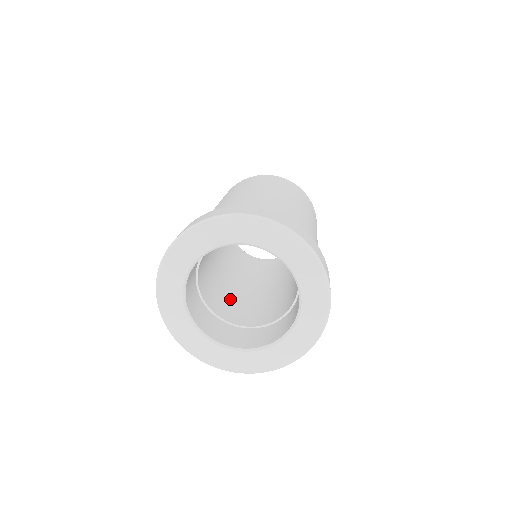
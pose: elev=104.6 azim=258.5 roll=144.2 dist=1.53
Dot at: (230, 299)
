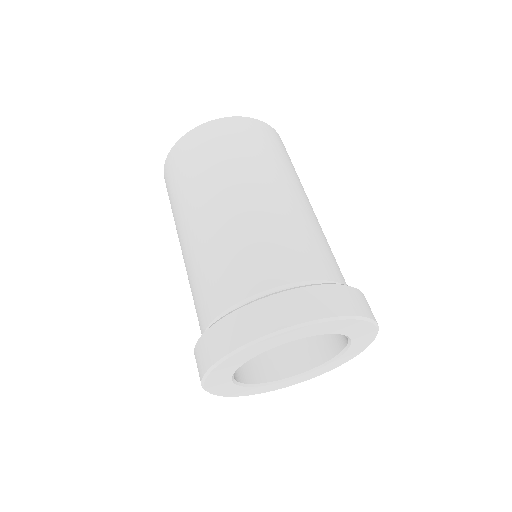
Dot at: occluded
